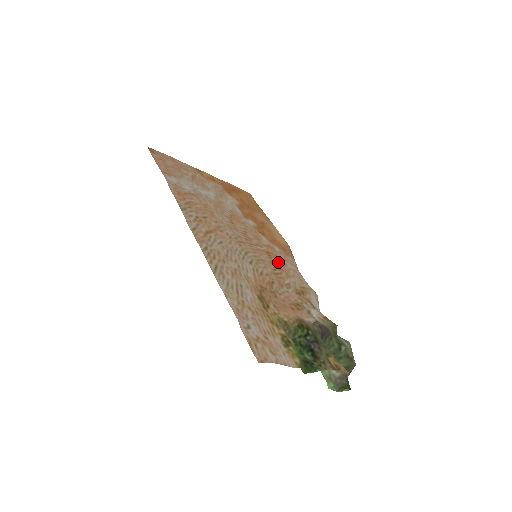
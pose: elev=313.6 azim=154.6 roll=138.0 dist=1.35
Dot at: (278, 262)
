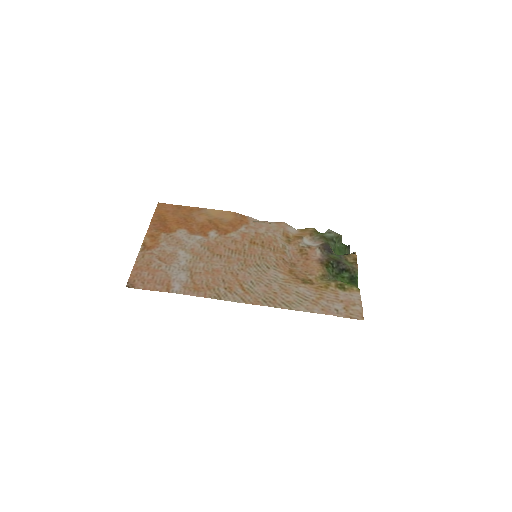
Dot at: (261, 240)
